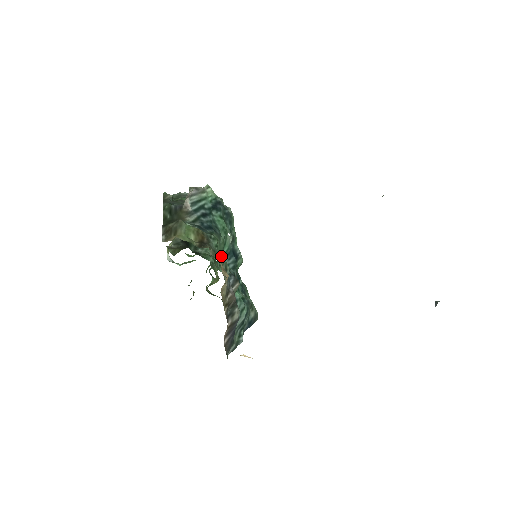
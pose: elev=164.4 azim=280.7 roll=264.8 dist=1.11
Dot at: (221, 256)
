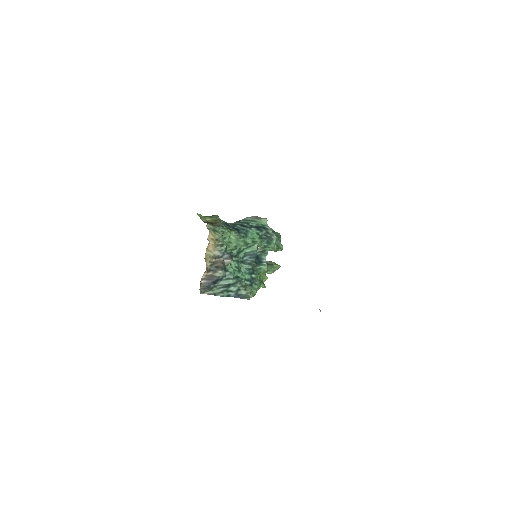
Dot at: (239, 249)
